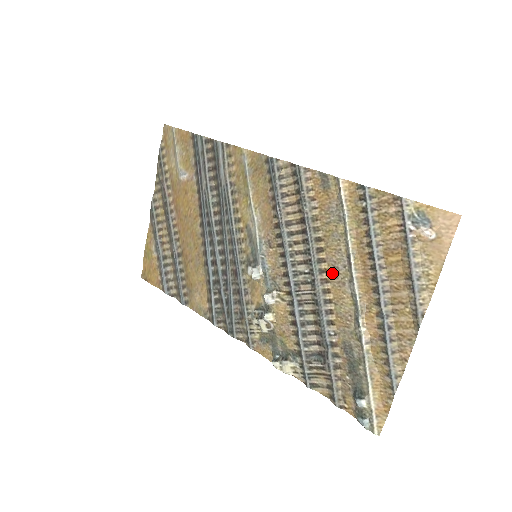
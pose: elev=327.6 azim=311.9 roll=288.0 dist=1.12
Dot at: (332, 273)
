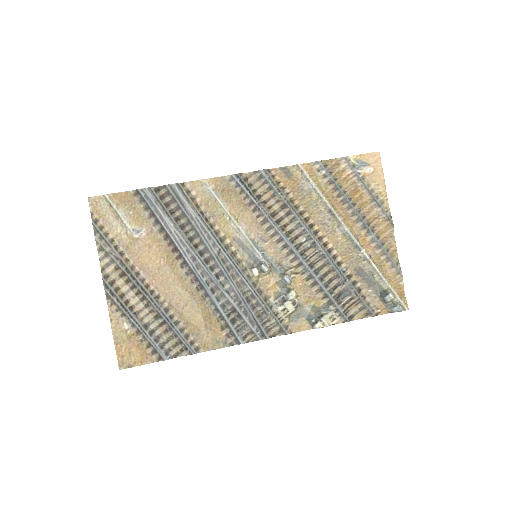
Dot at: (323, 229)
